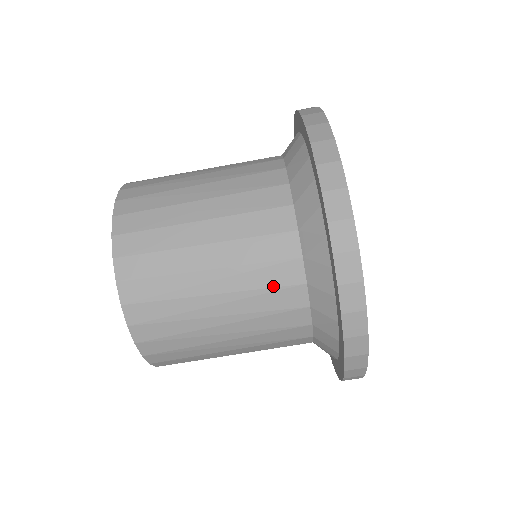
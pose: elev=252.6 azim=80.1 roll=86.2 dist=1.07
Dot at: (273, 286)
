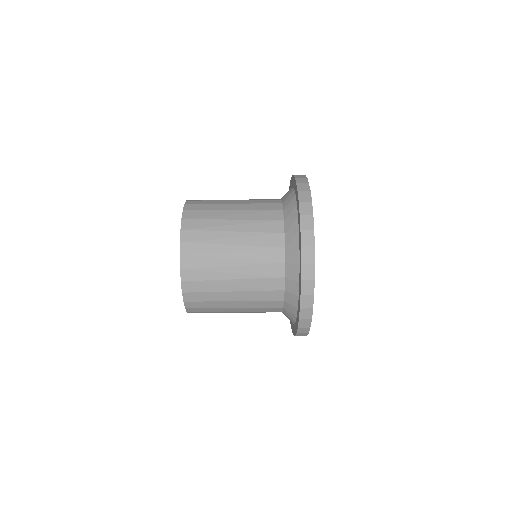
Dot at: (266, 232)
